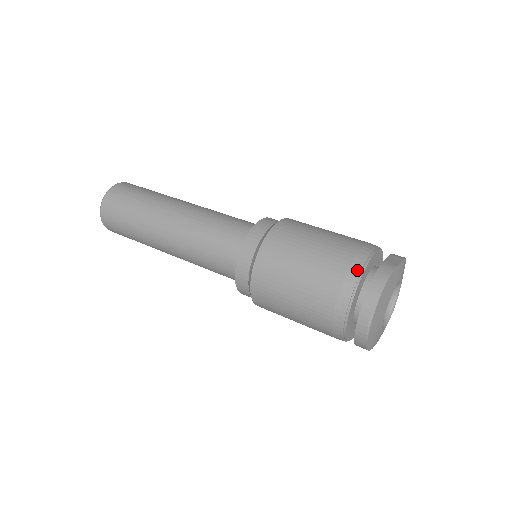
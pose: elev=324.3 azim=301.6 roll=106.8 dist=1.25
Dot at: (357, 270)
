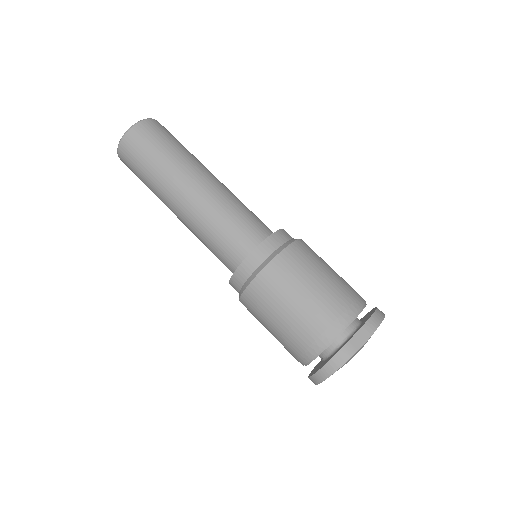
Dot at: (320, 347)
